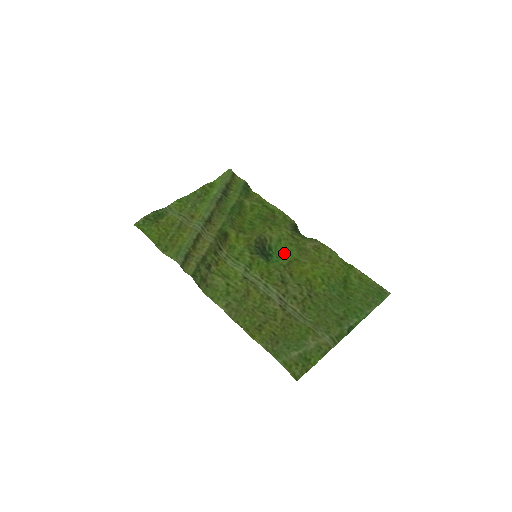
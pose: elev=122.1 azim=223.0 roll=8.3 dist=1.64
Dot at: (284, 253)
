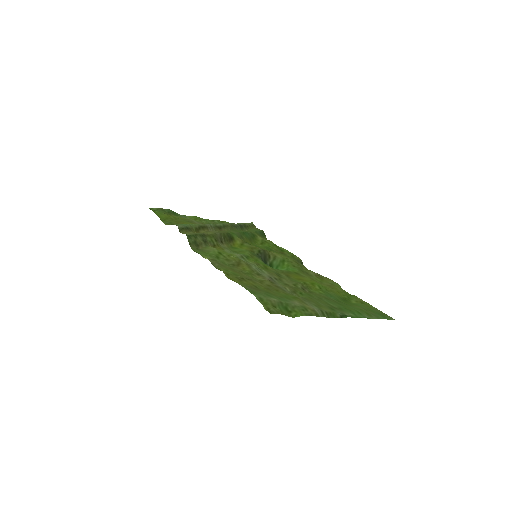
Dot at: occluded
